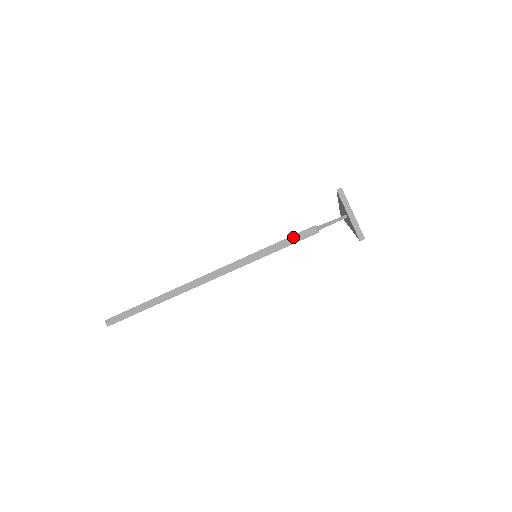
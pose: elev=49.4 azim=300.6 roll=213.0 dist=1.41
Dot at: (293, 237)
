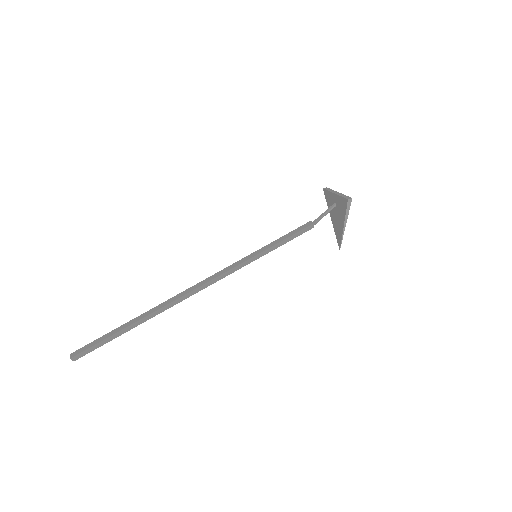
Dot at: (291, 232)
